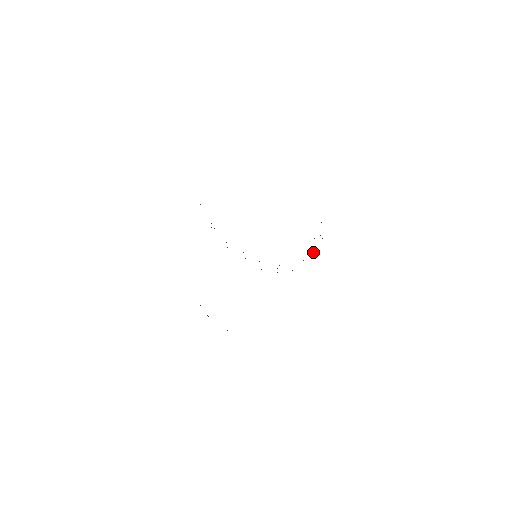
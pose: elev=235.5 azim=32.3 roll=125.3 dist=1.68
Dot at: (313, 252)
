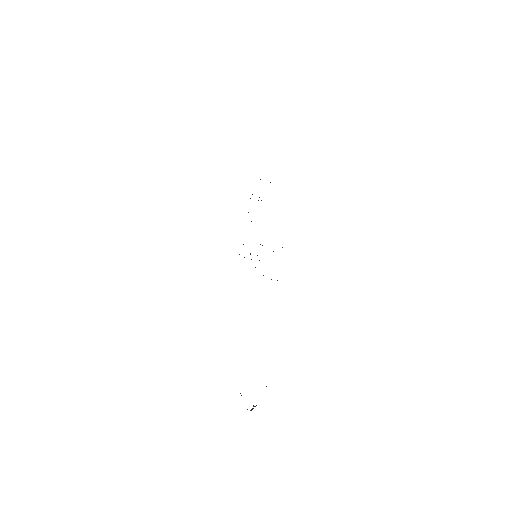
Dot at: occluded
